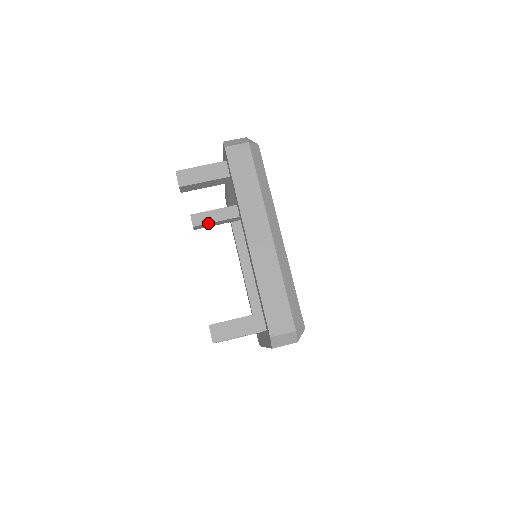
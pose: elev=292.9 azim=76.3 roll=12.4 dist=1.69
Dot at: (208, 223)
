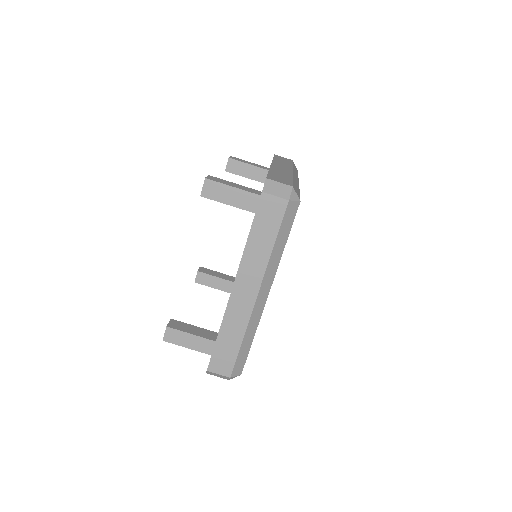
Dot at: occluded
